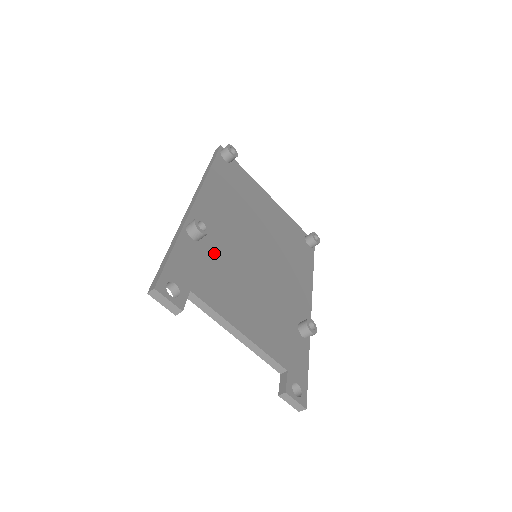
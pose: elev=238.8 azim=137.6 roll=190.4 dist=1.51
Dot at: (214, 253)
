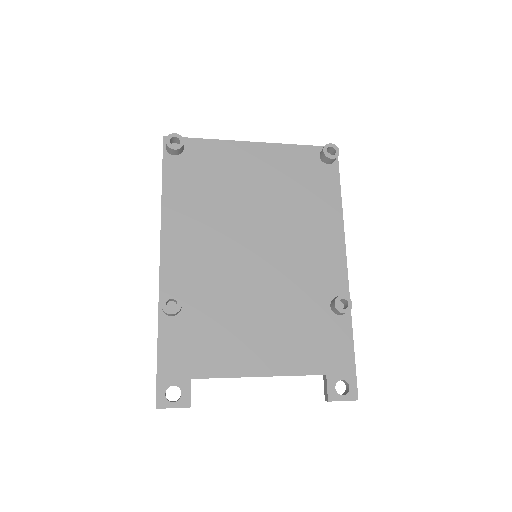
Dot at: (202, 309)
